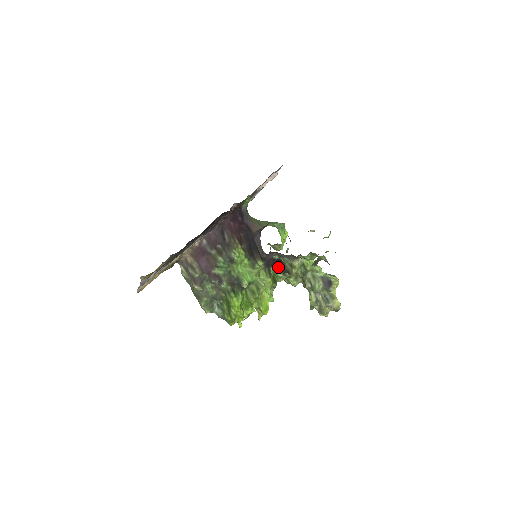
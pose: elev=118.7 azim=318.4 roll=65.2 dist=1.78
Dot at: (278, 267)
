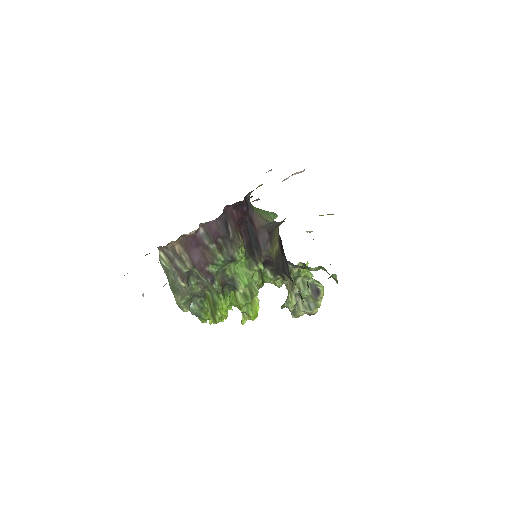
Dot at: (270, 268)
